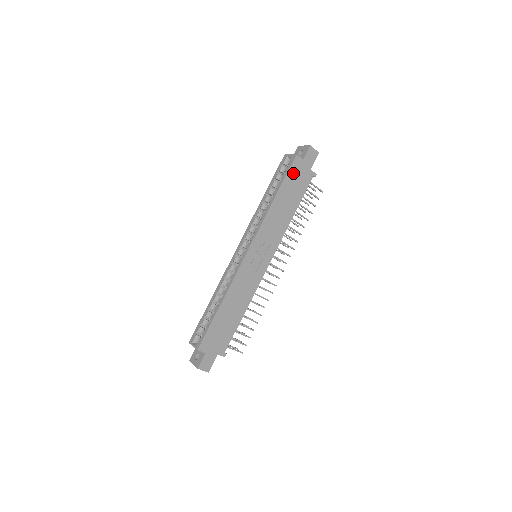
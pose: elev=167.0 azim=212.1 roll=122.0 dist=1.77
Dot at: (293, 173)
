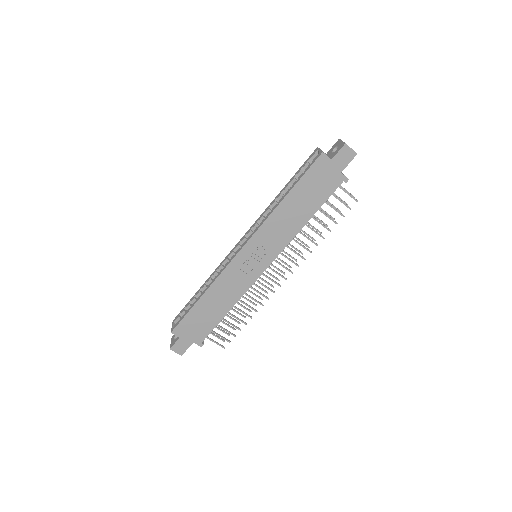
Dot at: (314, 174)
